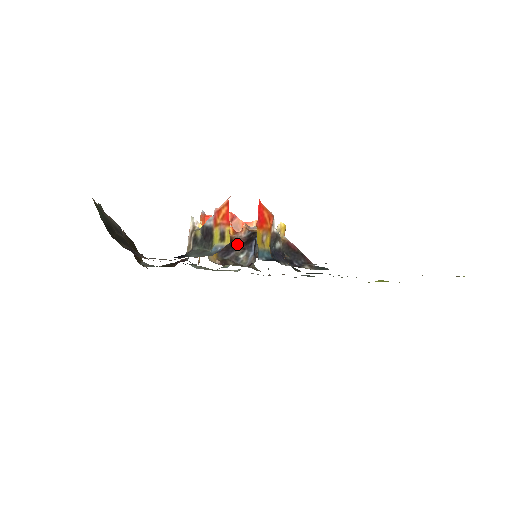
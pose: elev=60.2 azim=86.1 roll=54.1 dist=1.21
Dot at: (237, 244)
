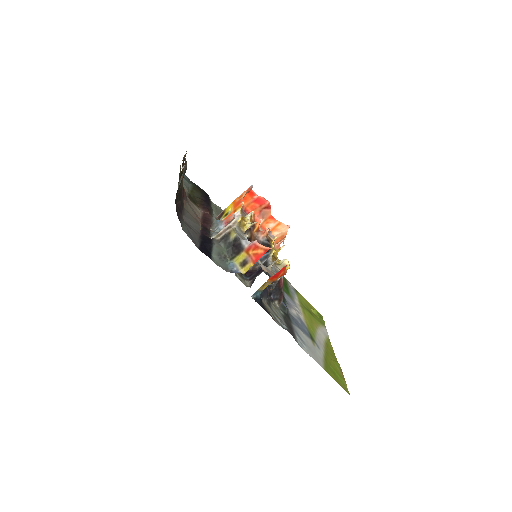
Dot at: occluded
